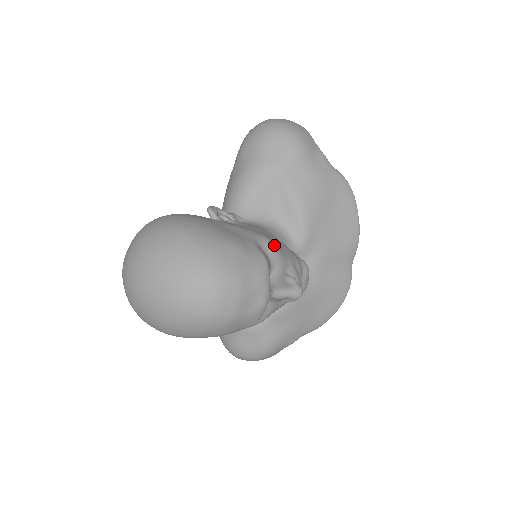
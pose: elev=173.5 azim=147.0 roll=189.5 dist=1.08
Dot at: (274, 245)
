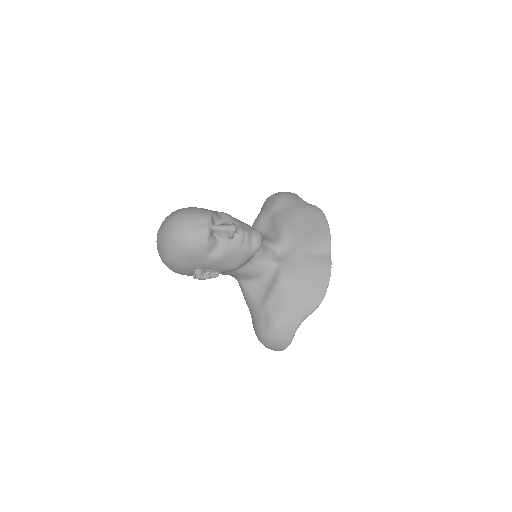
Dot at: (227, 214)
